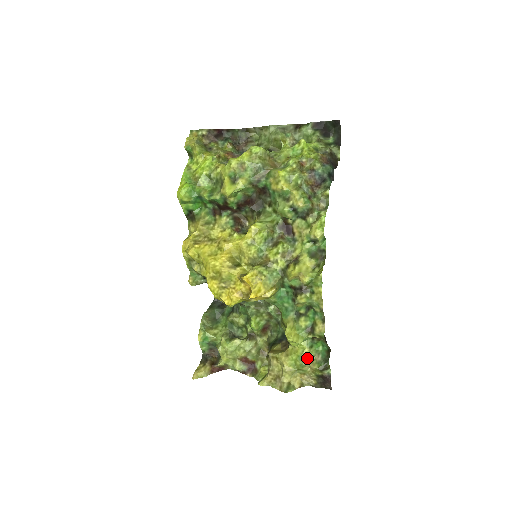
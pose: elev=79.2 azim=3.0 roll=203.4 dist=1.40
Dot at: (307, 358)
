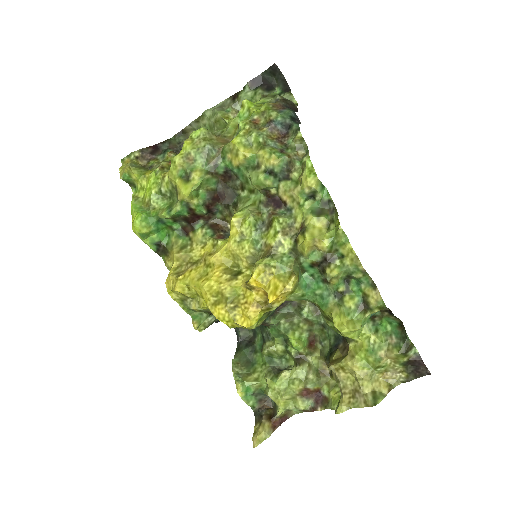
Dot at: (379, 347)
